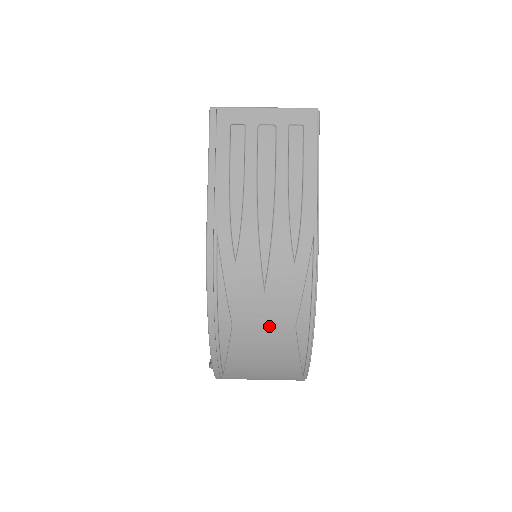
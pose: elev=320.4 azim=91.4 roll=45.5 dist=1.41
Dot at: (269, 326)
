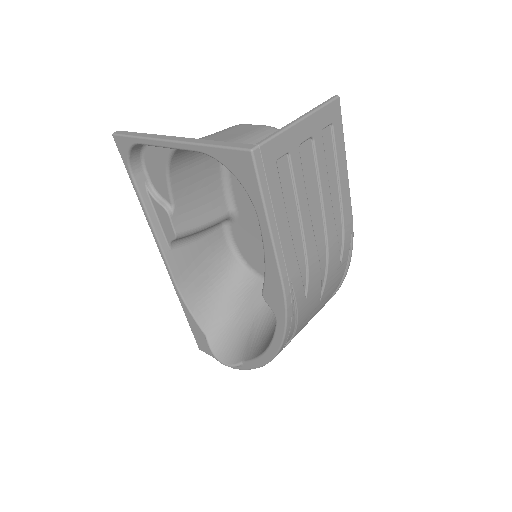
Dot at: occluded
